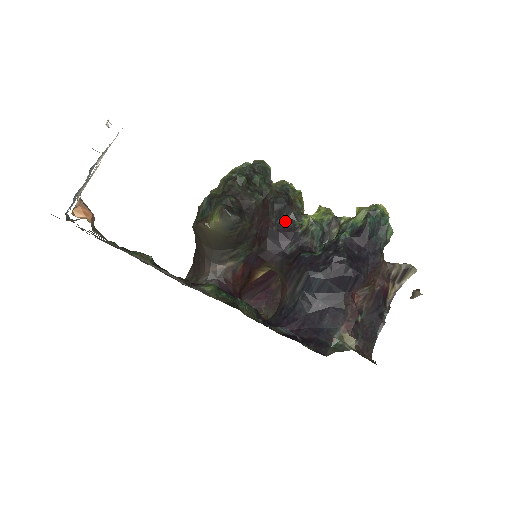
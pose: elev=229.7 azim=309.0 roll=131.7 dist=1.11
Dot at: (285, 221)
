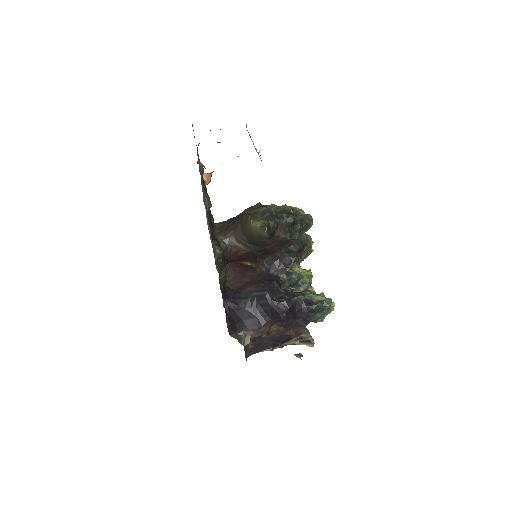
Dot at: (287, 257)
